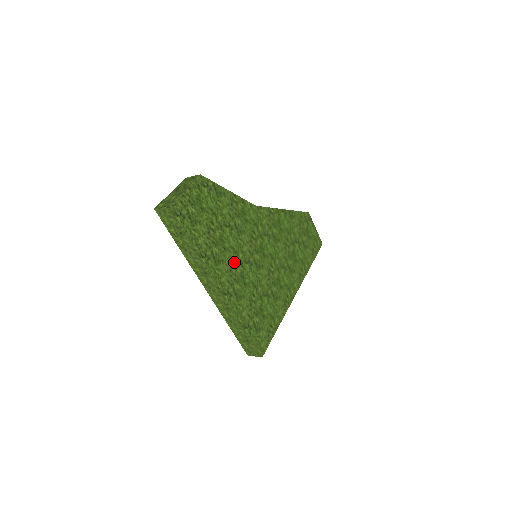
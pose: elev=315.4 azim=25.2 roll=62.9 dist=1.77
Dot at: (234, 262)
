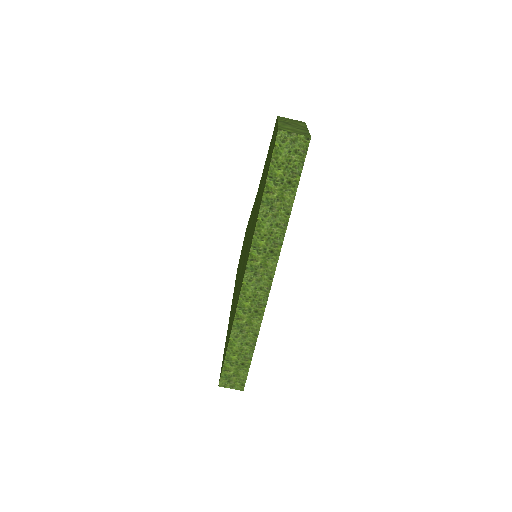
Dot at: occluded
